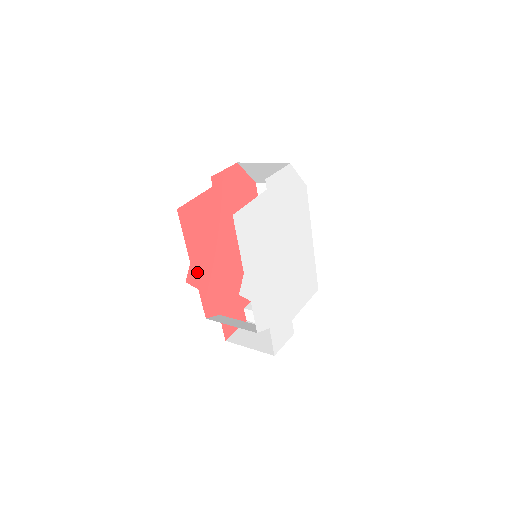
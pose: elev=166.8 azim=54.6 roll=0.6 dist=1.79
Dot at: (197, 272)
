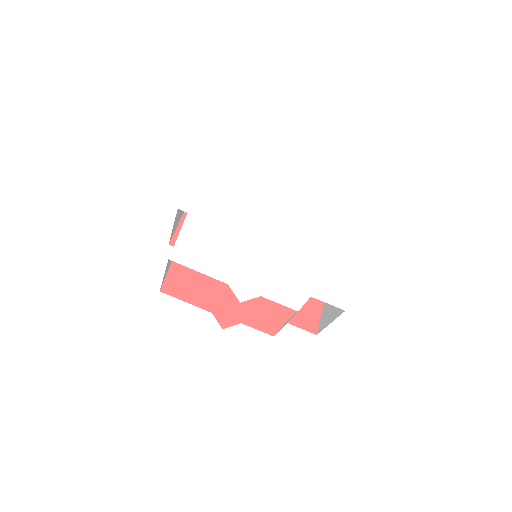
Dot at: (227, 313)
